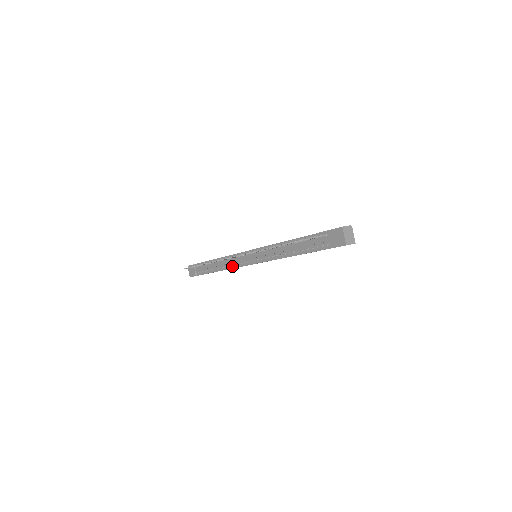
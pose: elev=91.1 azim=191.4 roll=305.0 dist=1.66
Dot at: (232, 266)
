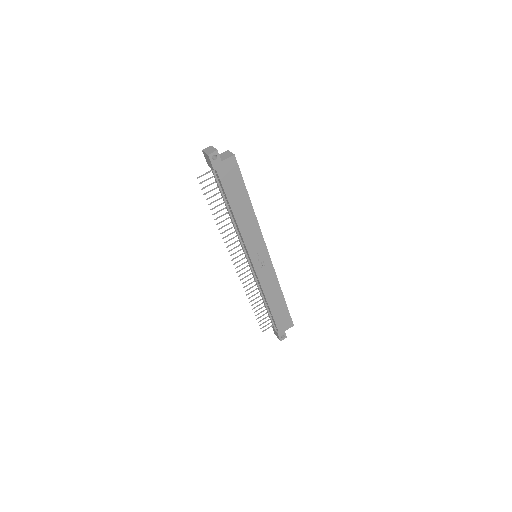
Dot at: (259, 284)
